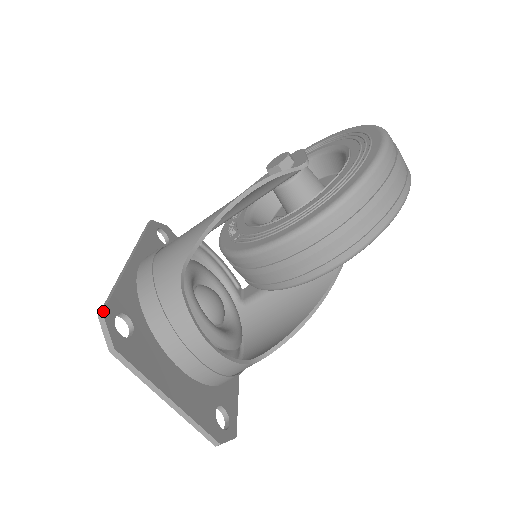
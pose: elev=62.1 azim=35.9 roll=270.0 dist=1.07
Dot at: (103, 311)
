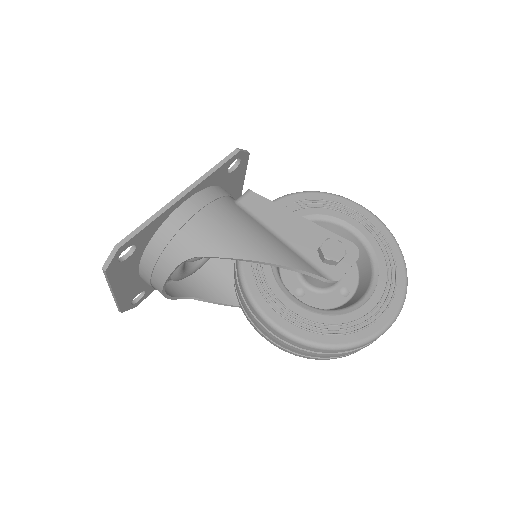
Dot at: (121, 247)
